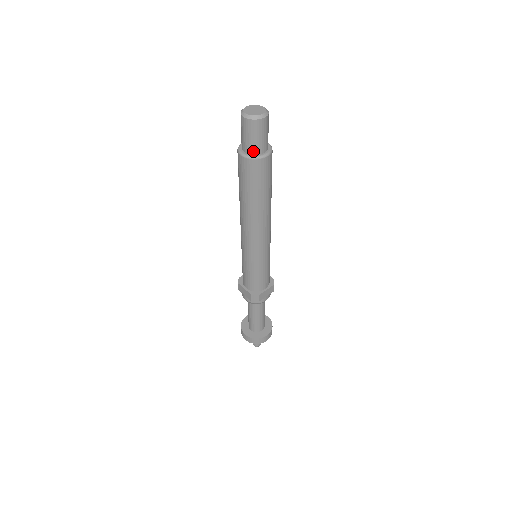
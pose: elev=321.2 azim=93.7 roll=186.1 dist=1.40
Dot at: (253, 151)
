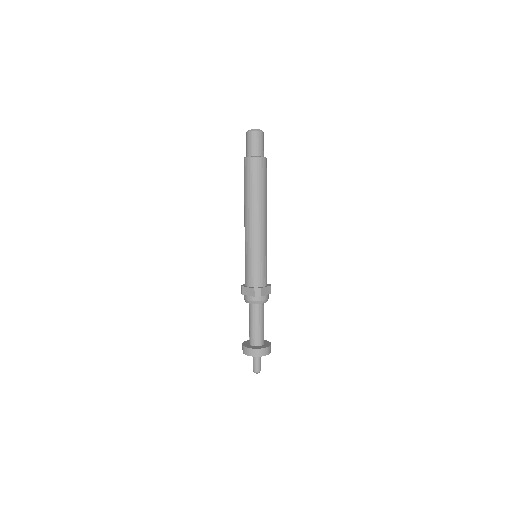
Dot at: (255, 154)
